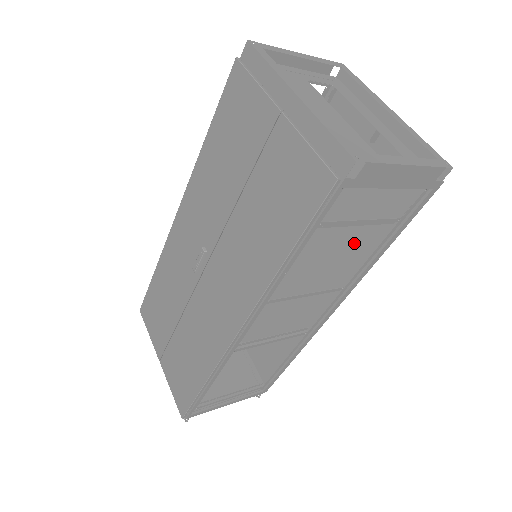
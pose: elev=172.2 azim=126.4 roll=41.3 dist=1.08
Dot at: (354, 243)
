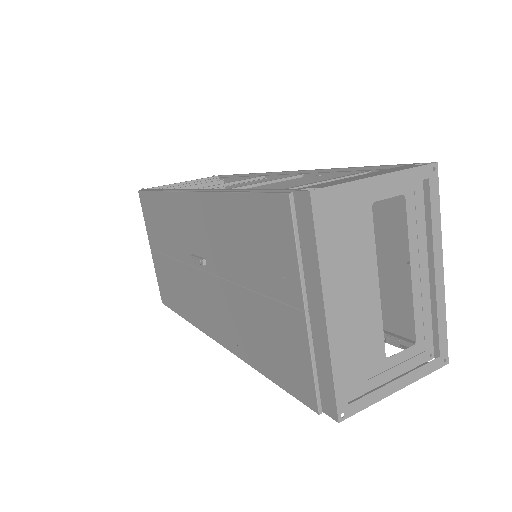
Dot at: occluded
